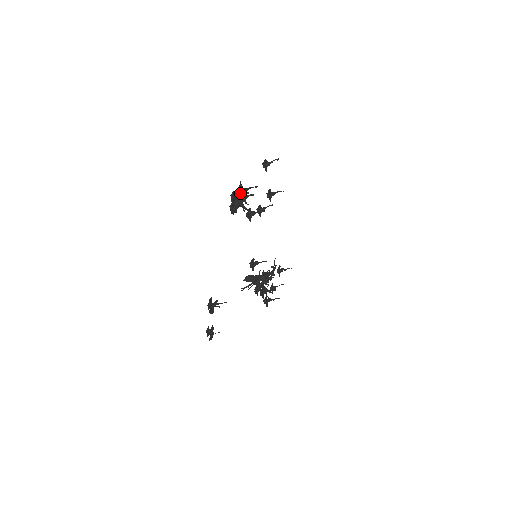
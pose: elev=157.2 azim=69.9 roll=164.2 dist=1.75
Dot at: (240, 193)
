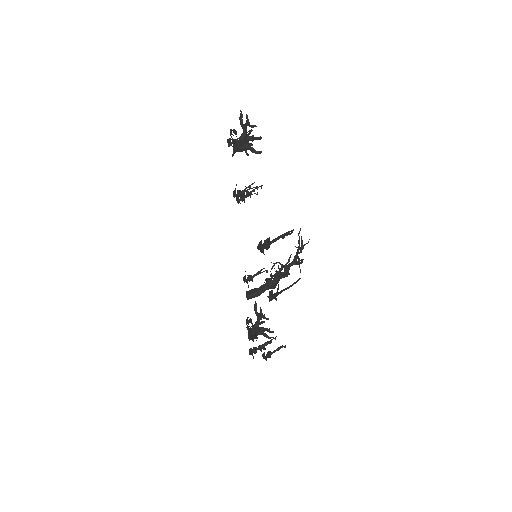
Dot at: occluded
